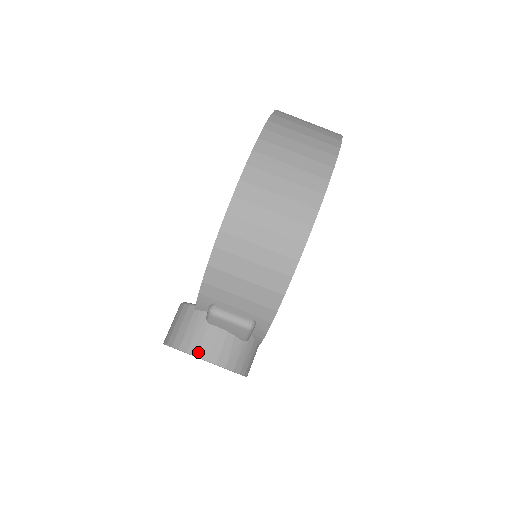
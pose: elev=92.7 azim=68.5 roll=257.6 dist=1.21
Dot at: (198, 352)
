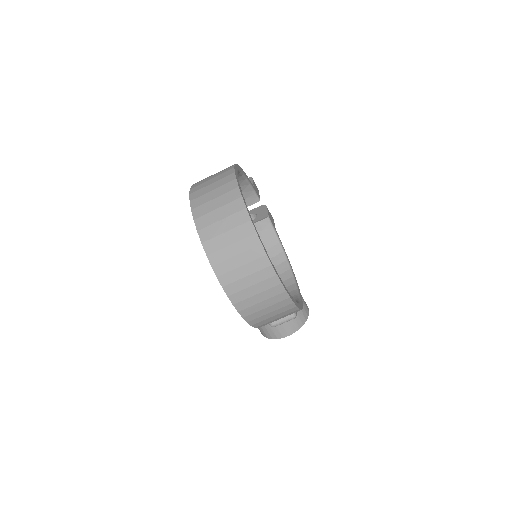
Dot at: (282, 336)
